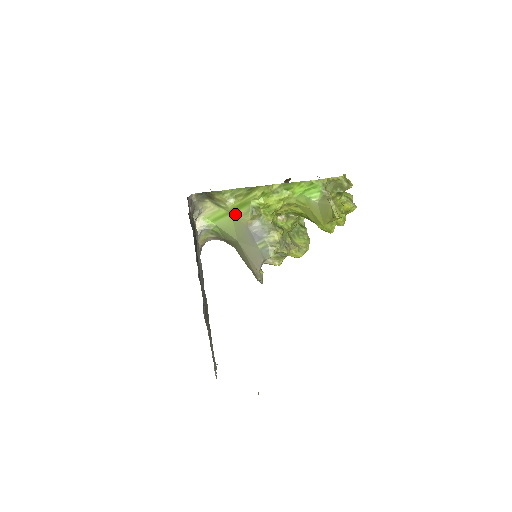
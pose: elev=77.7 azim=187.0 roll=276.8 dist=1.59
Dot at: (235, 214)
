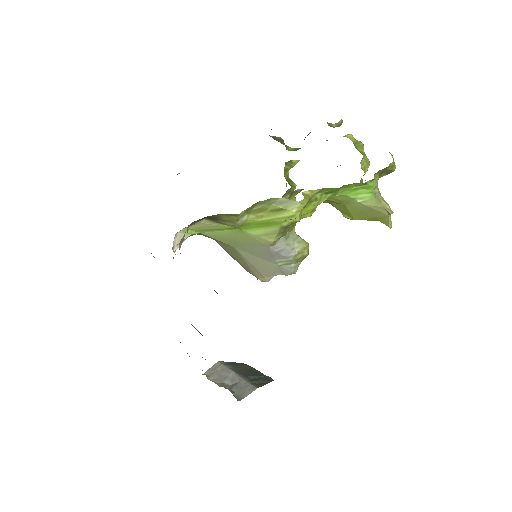
Dot at: (247, 231)
